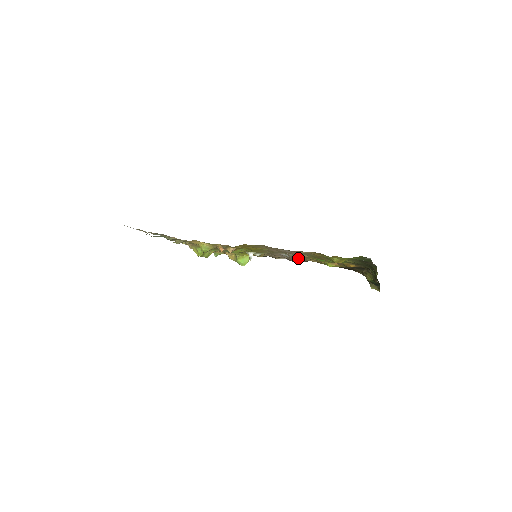
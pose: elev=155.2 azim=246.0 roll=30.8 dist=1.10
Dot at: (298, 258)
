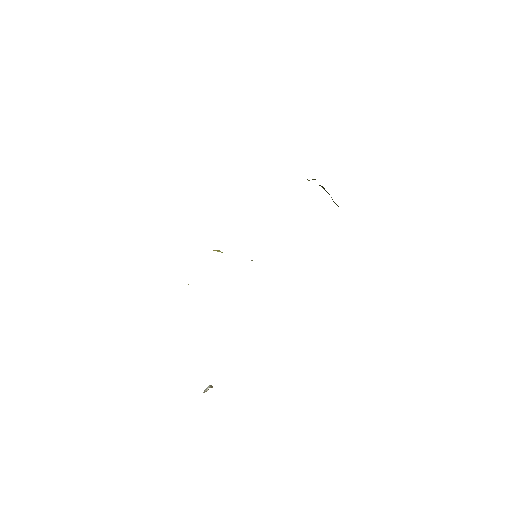
Dot at: occluded
